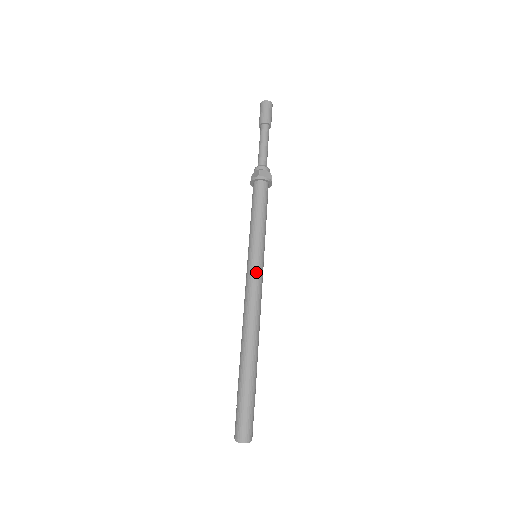
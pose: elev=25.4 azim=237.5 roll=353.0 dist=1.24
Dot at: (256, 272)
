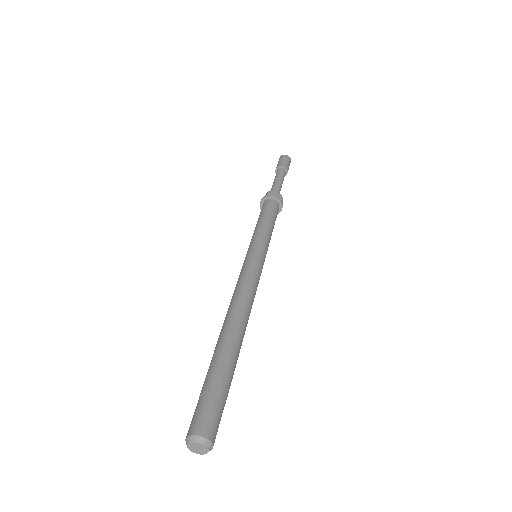
Dot at: (251, 263)
